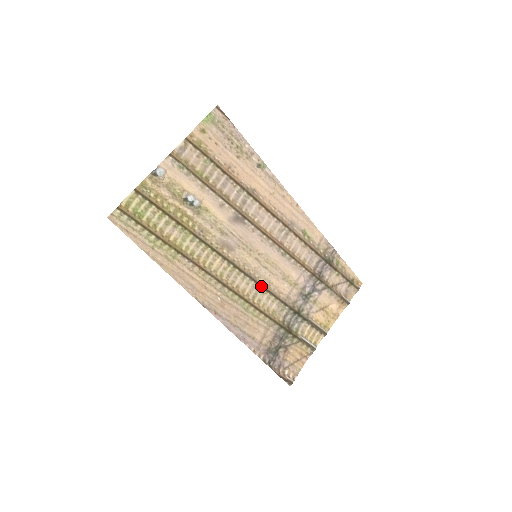
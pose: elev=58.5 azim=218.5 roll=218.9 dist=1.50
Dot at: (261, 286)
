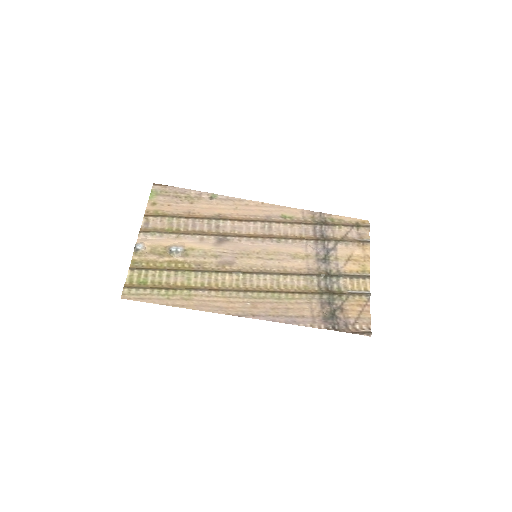
Dot at: (278, 274)
